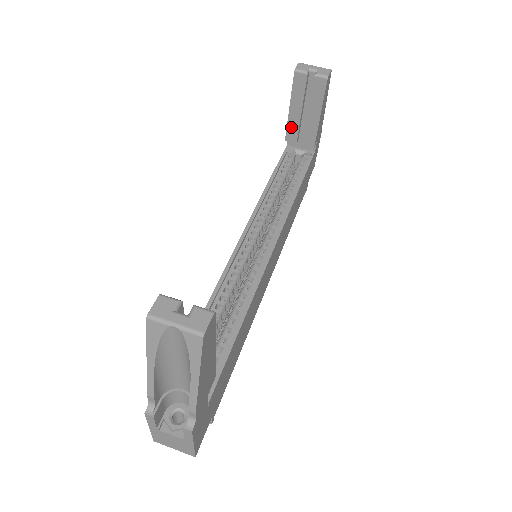
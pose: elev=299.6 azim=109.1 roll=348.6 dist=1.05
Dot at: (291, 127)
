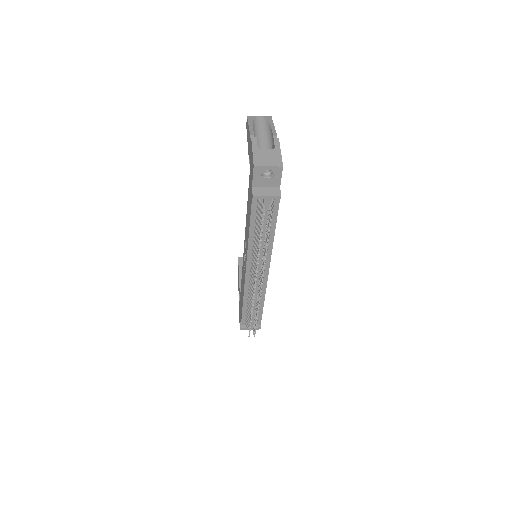
Dot at: occluded
